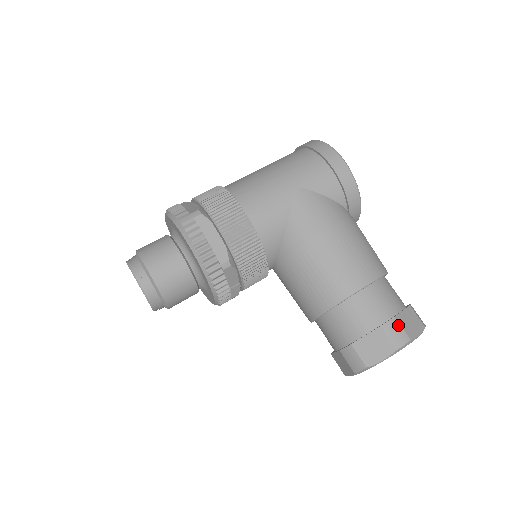
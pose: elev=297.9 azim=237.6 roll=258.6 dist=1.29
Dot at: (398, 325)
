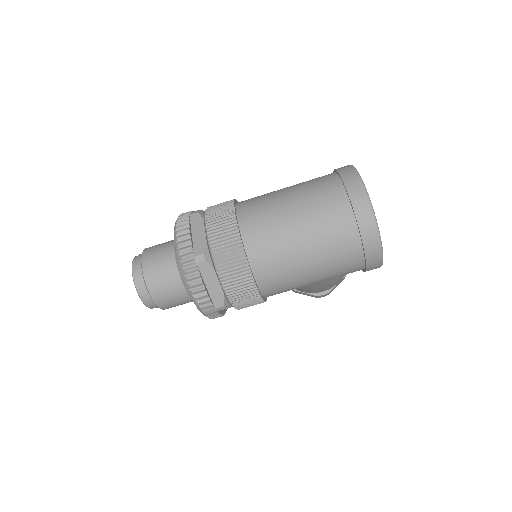
Dot at: occluded
